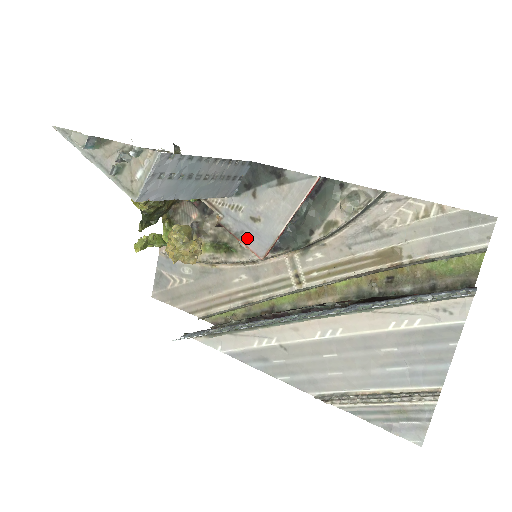
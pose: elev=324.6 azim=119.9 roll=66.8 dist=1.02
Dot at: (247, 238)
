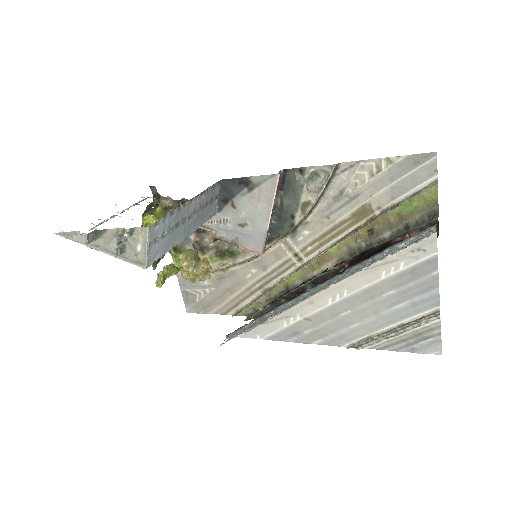
Dot at: (243, 242)
